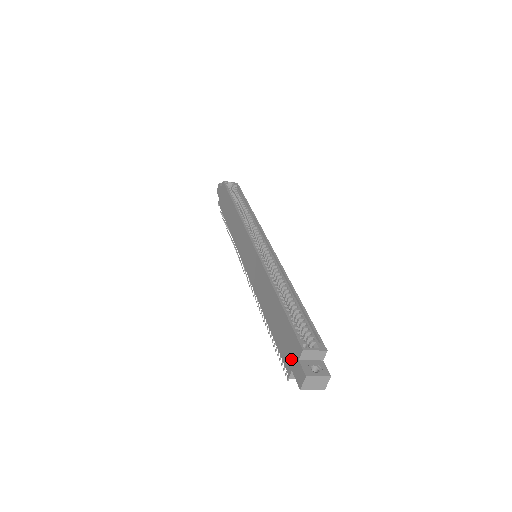
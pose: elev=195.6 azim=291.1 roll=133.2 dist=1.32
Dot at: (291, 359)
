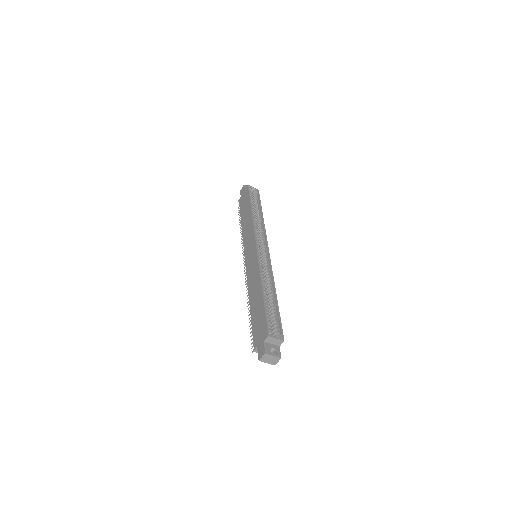
Dot at: (259, 339)
